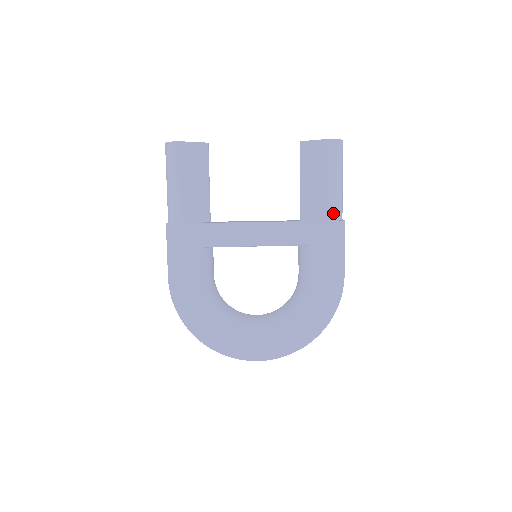
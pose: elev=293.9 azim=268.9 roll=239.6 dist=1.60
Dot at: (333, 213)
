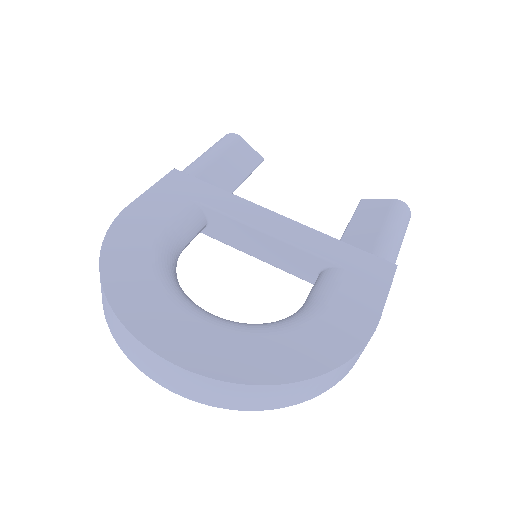
Dot at: (384, 252)
